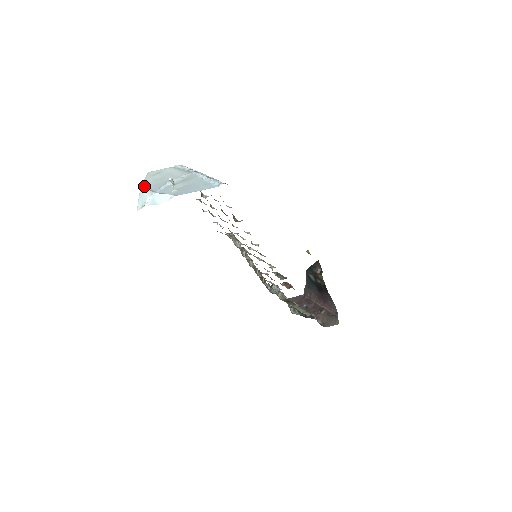
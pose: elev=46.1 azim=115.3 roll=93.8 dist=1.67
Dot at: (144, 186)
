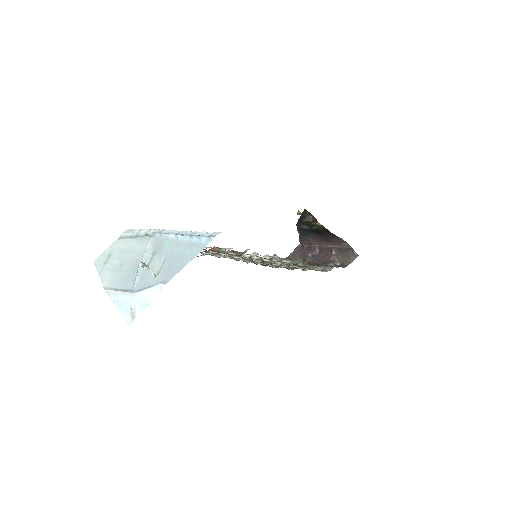
Dot at: (109, 288)
